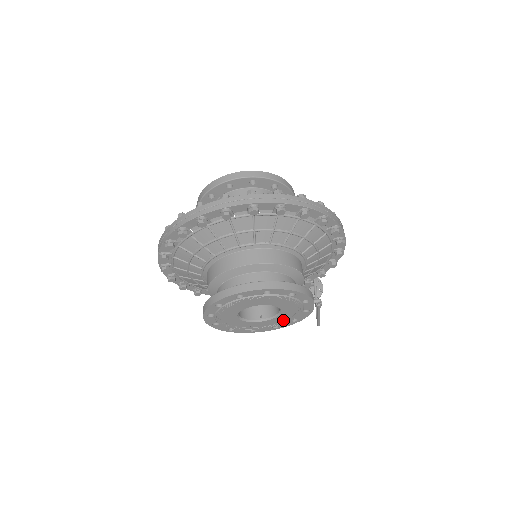
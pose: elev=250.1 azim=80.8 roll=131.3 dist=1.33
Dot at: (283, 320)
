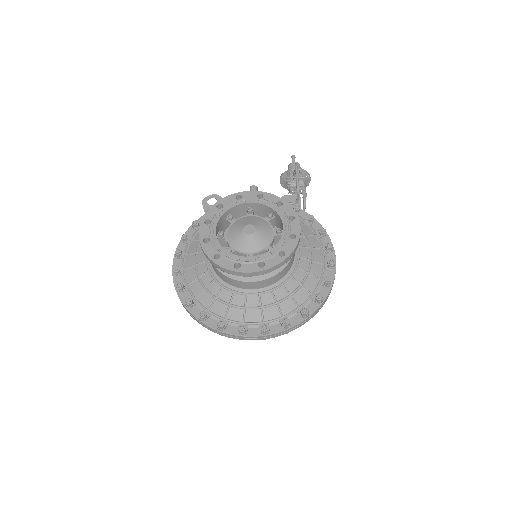
Dot at: occluded
